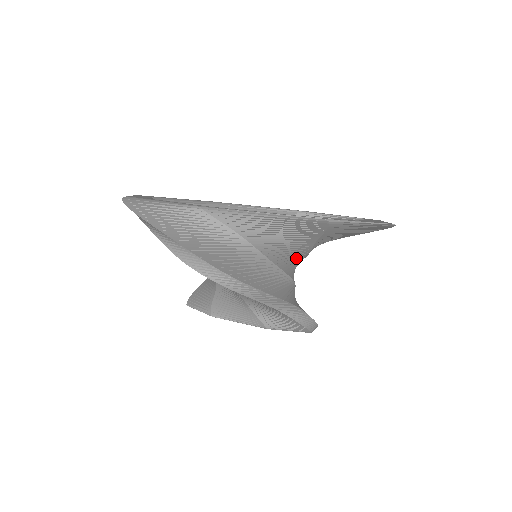
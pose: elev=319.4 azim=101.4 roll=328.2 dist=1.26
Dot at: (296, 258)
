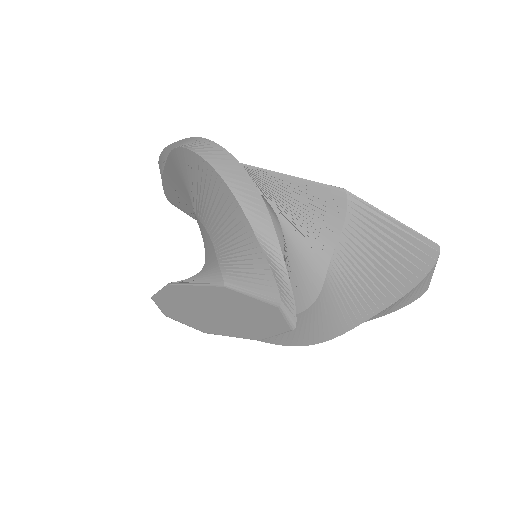
Dot at: (301, 256)
